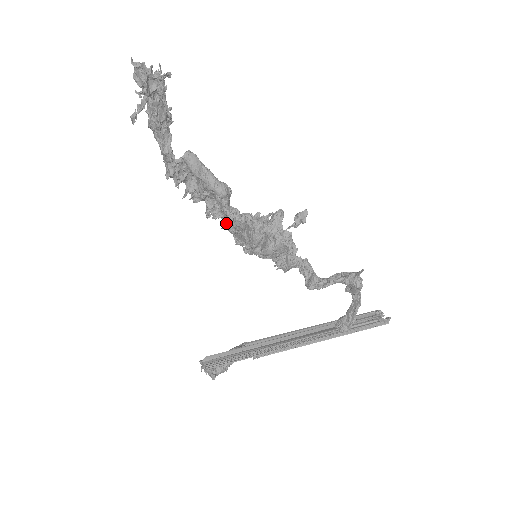
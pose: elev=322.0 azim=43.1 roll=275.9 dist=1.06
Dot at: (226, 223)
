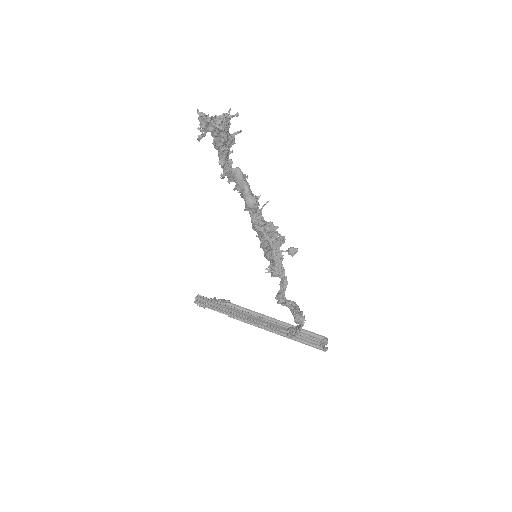
Dot at: occluded
